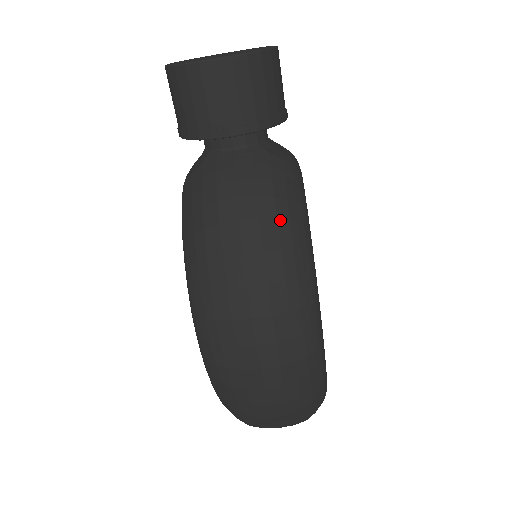
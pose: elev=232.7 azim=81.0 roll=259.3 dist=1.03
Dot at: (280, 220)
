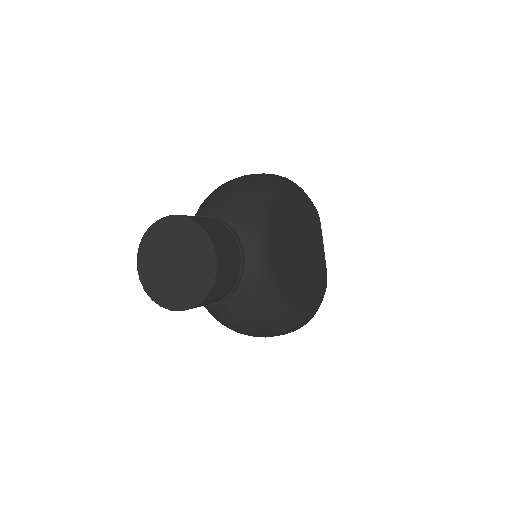
Dot at: (264, 317)
